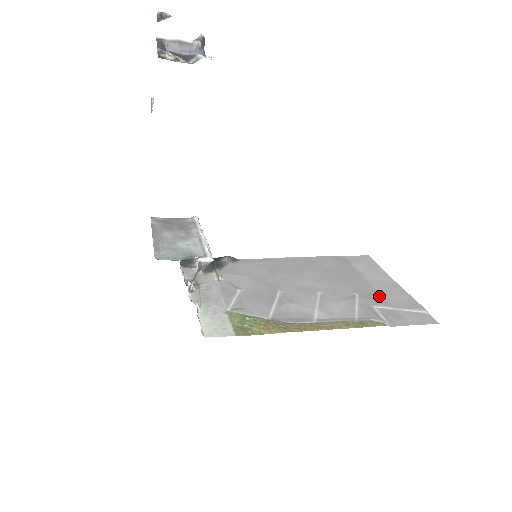
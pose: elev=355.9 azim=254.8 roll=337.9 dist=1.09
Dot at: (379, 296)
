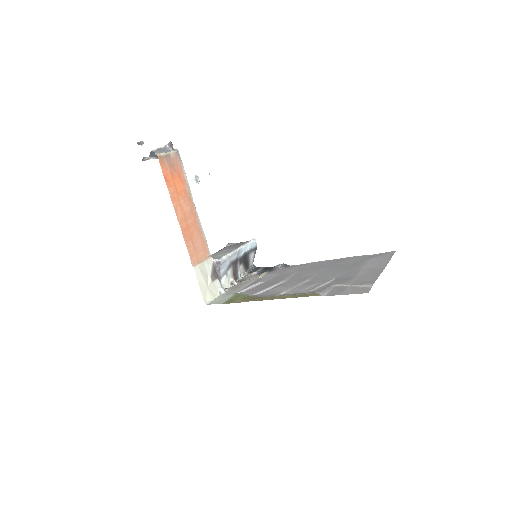
Dot at: (350, 278)
